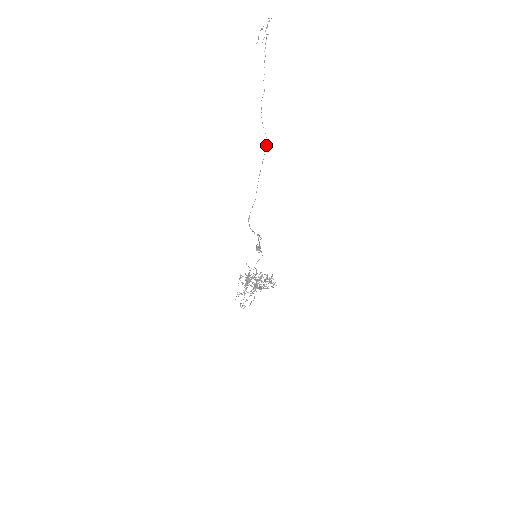
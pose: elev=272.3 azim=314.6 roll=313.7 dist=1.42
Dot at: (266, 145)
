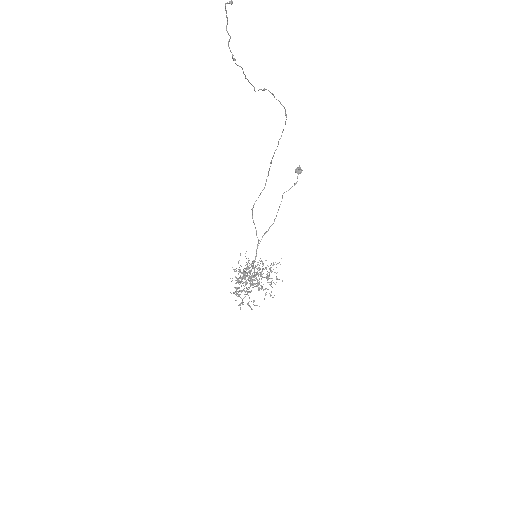
Dot at: (285, 122)
